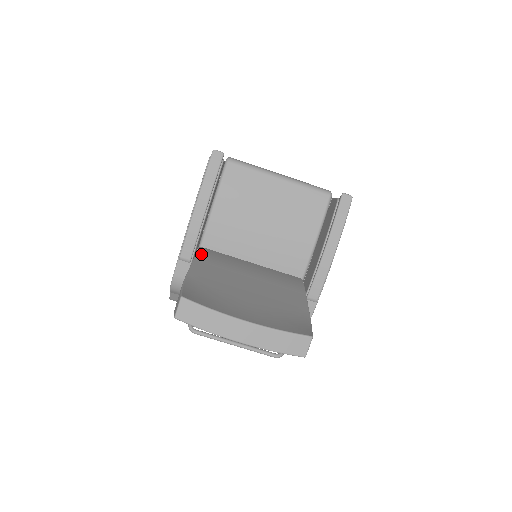
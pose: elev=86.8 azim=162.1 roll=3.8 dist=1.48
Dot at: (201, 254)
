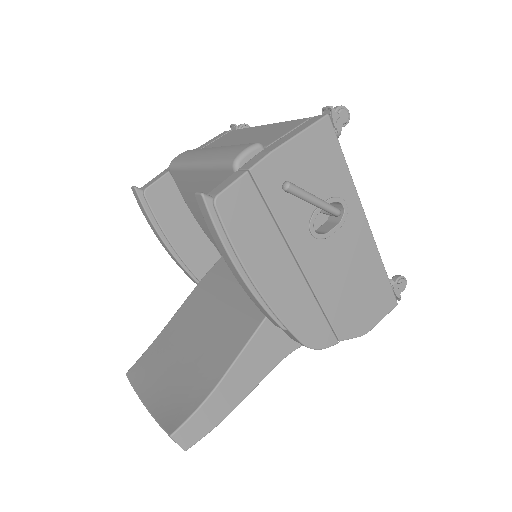
Dot at: (205, 278)
